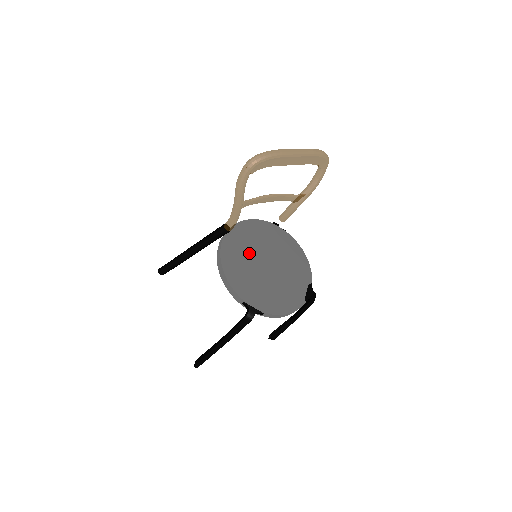
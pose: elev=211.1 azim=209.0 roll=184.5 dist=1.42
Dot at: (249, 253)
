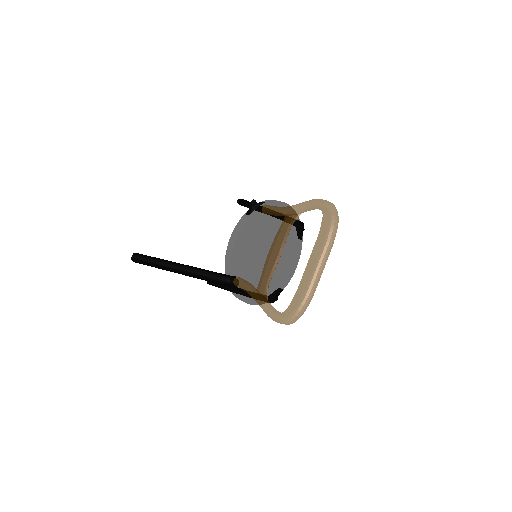
Dot at: (254, 266)
